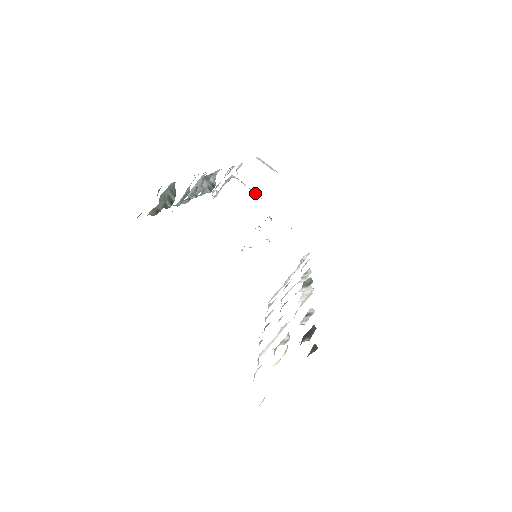
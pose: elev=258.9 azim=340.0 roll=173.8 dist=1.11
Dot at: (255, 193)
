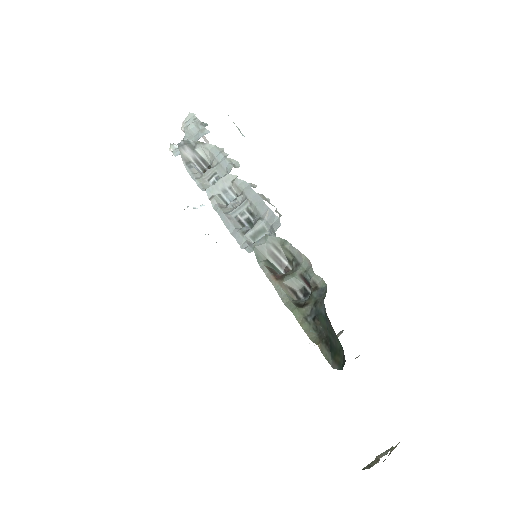
Dot at: occluded
